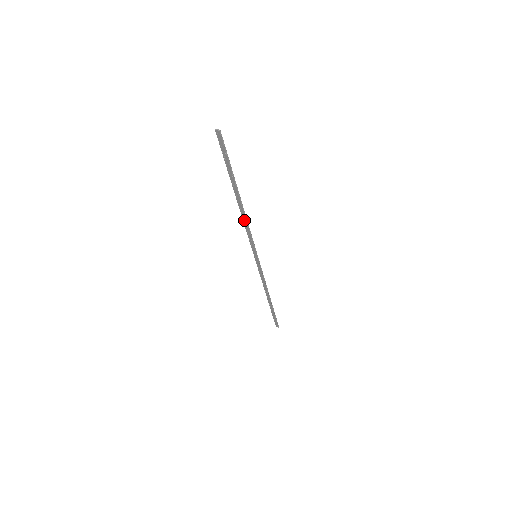
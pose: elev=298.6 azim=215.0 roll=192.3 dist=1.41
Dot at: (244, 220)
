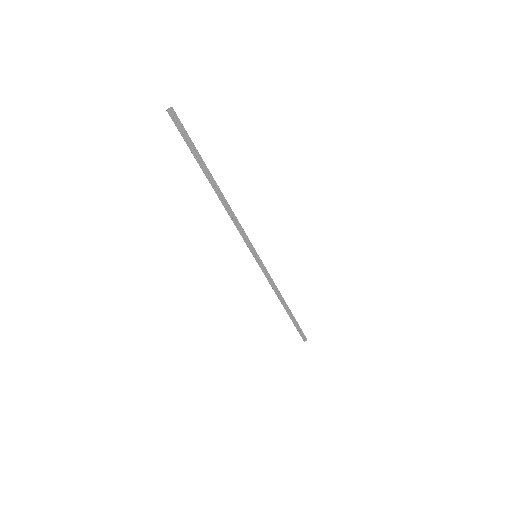
Dot at: (230, 214)
